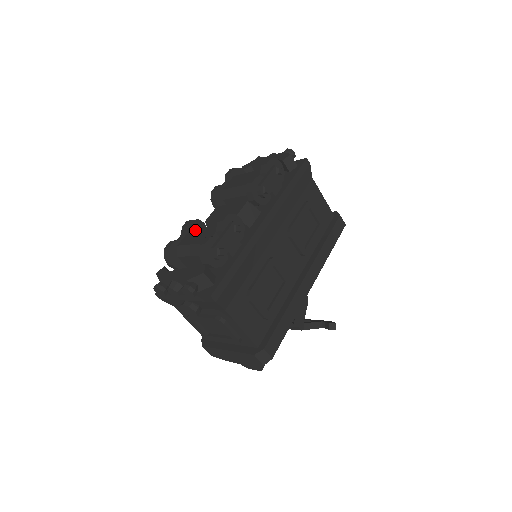
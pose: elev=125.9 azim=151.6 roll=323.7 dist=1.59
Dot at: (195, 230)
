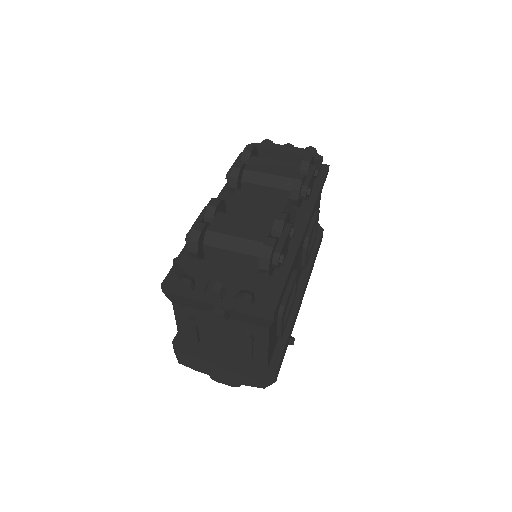
Dot at: (229, 216)
